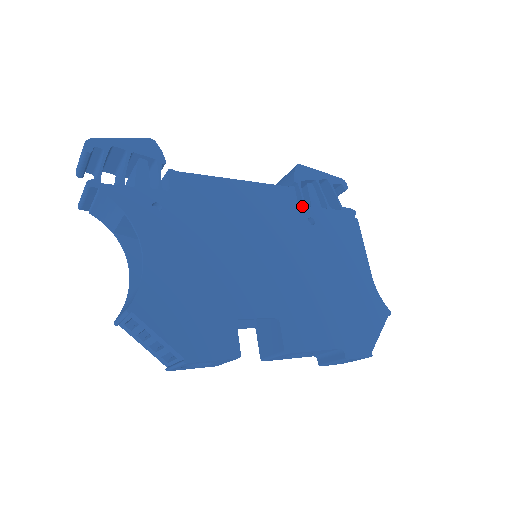
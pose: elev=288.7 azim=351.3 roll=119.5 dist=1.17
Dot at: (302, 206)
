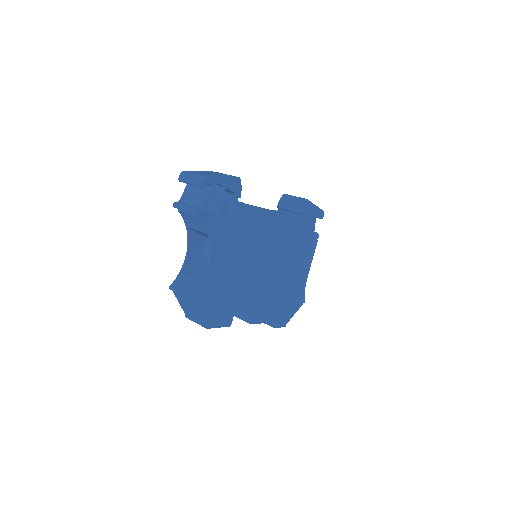
Dot at: (295, 231)
